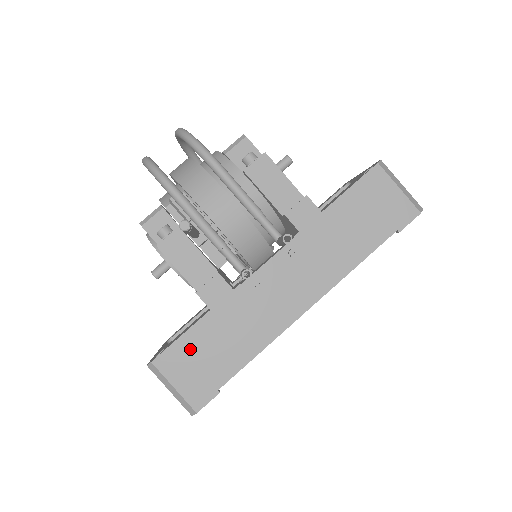
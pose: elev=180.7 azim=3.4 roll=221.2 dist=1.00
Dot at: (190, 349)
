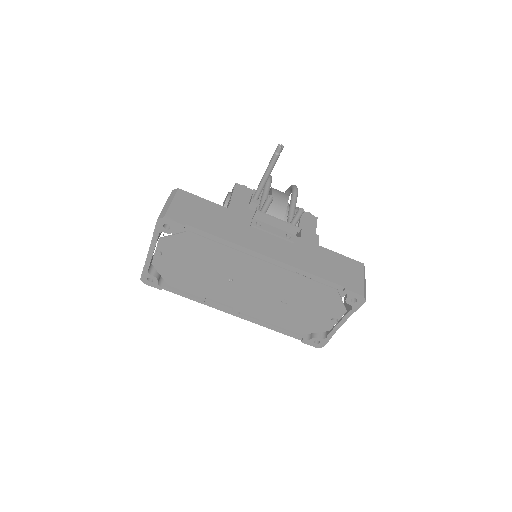
Dot at: (199, 204)
